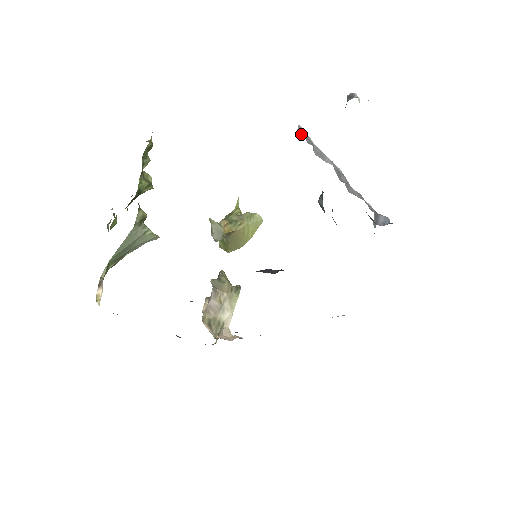
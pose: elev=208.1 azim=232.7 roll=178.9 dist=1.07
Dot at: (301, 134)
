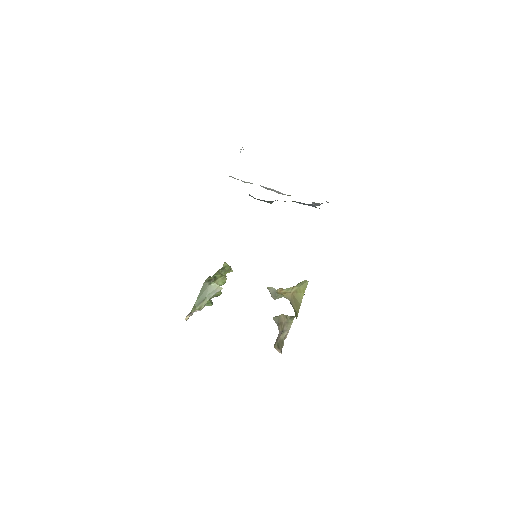
Dot at: occluded
